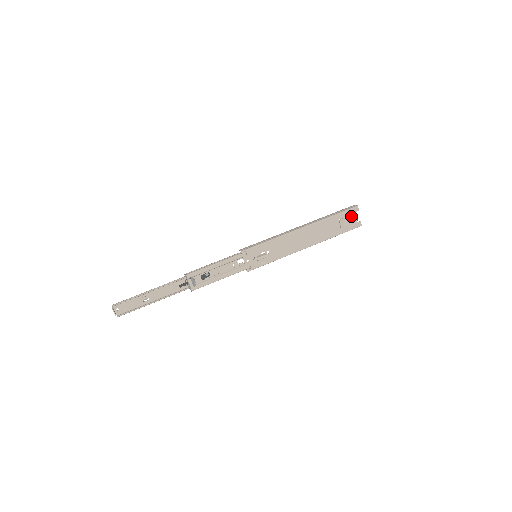
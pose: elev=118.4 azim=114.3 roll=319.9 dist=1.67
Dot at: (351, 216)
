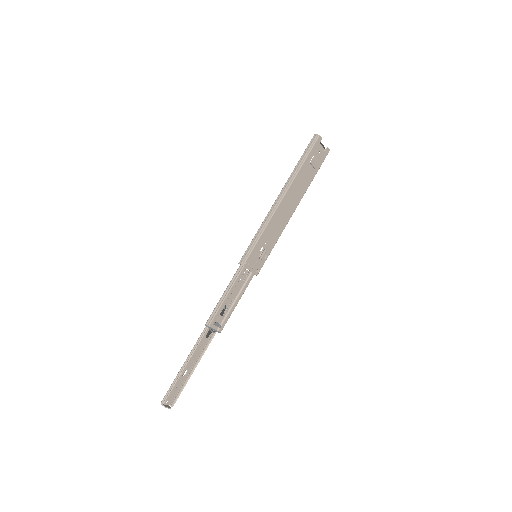
Dot at: (318, 150)
